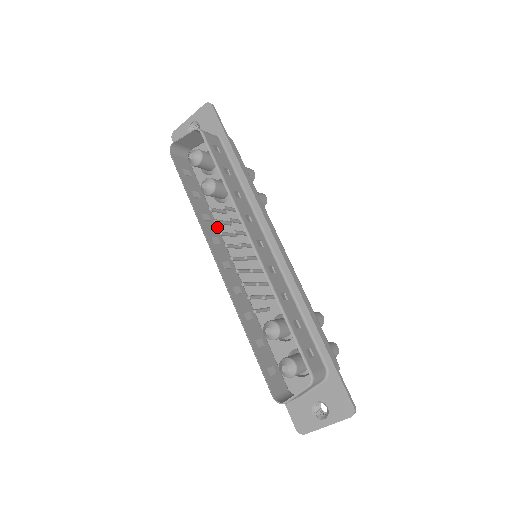
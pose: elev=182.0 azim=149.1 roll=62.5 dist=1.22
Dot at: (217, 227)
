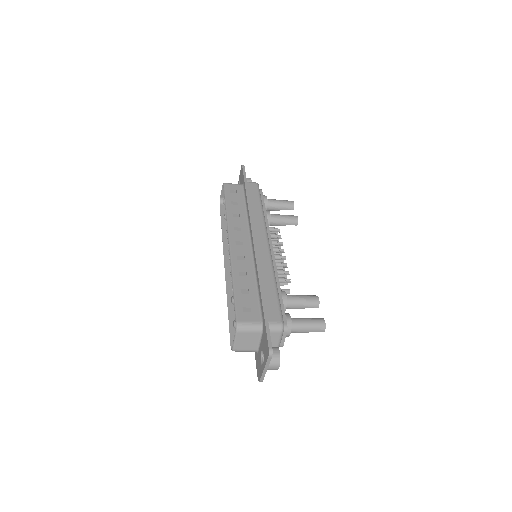
Dot at: occluded
